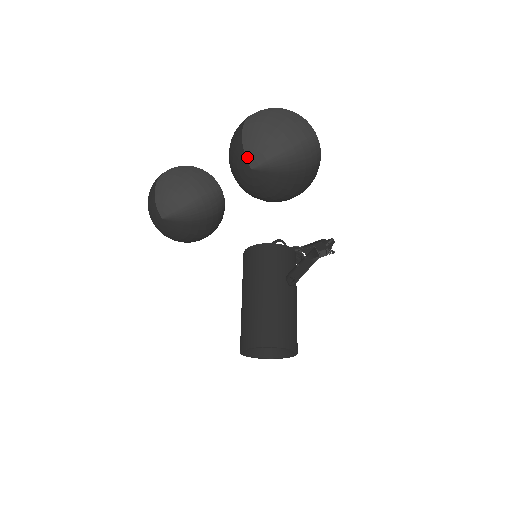
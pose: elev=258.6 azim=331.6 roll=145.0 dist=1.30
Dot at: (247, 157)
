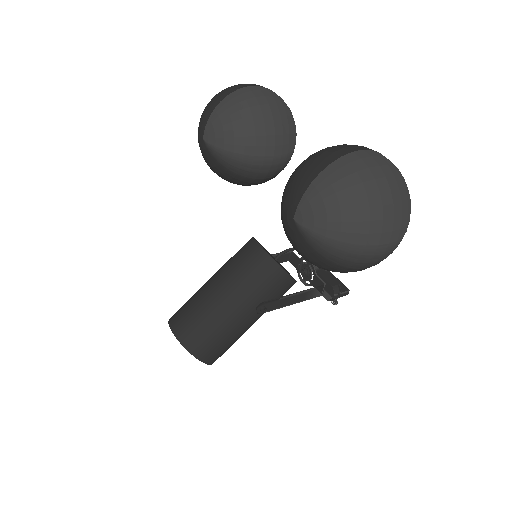
Dot at: (300, 204)
